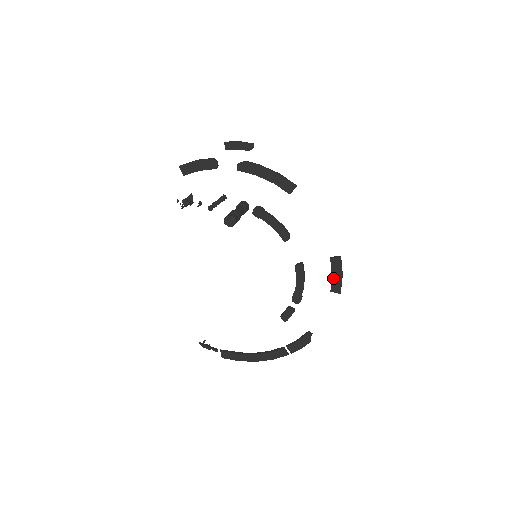
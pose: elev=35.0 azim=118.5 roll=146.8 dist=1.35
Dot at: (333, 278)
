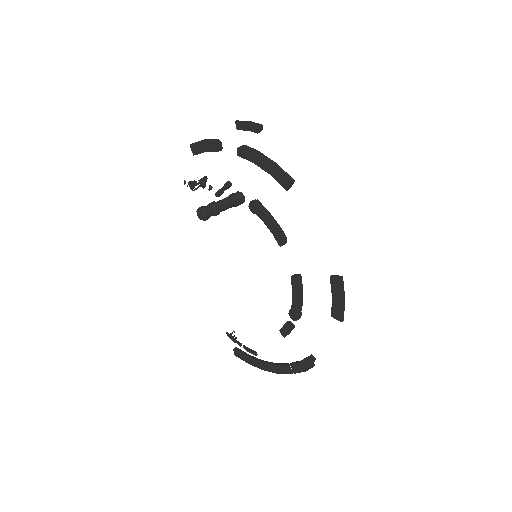
Dot at: (333, 301)
